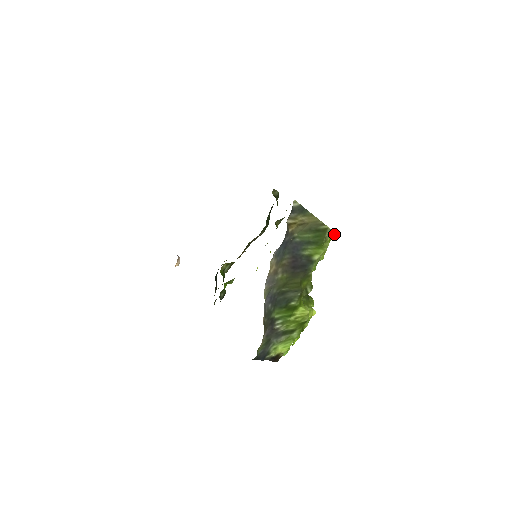
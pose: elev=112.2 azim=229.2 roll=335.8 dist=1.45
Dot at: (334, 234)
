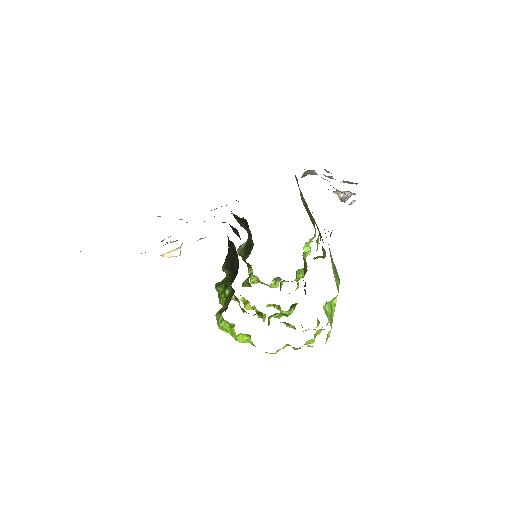
Dot at: occluded
